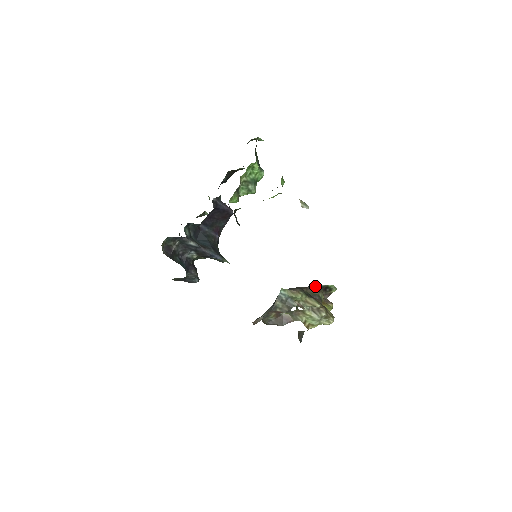
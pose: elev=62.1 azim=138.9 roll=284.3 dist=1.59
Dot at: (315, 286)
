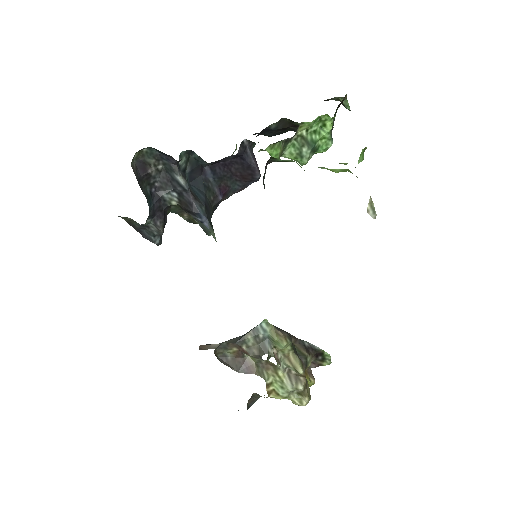
Dot at: (308, 343)
